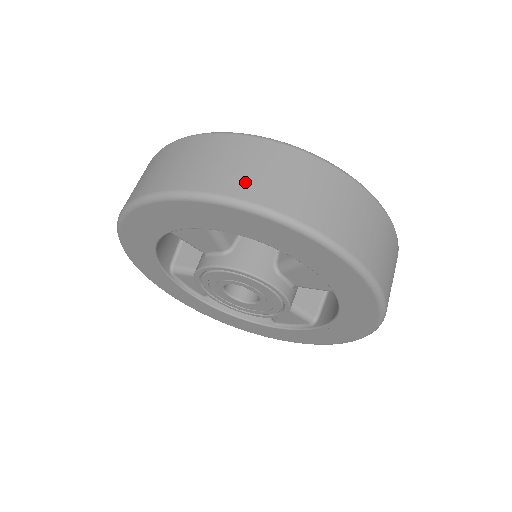
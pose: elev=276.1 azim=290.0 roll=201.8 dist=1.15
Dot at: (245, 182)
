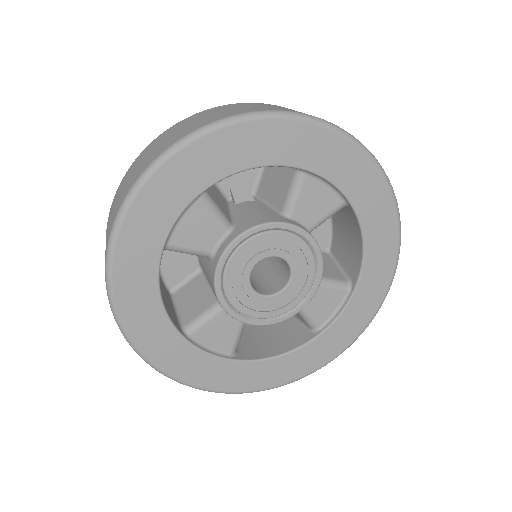
Dot at: (212, 118)
